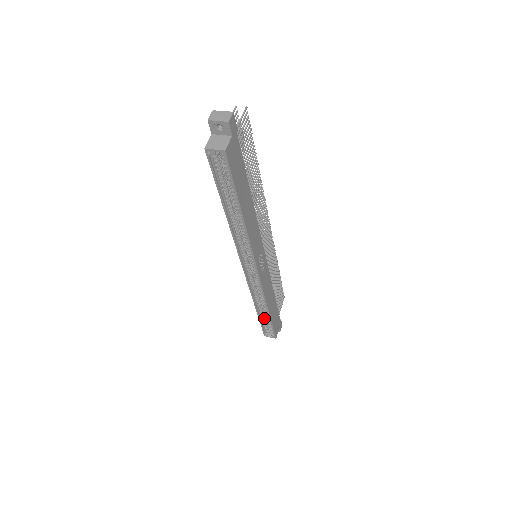
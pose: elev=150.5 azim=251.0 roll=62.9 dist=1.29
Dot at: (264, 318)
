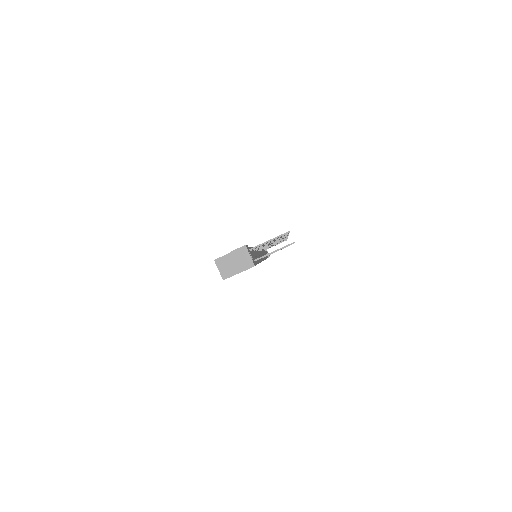
Dot at: occluded
